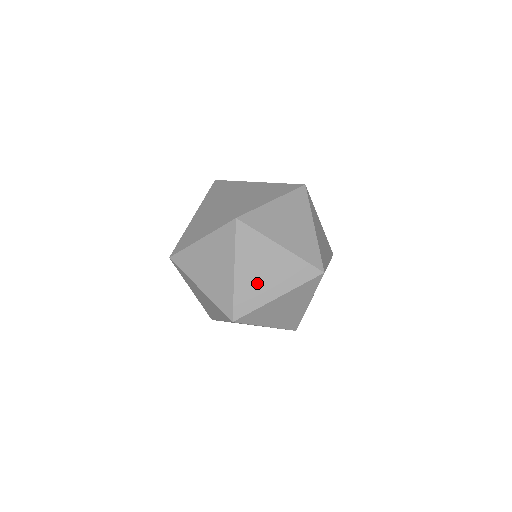
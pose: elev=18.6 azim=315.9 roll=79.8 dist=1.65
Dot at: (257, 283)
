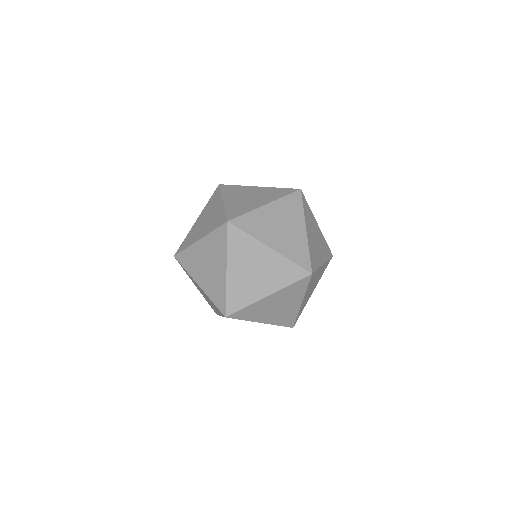
Dot at: (281, 313)
